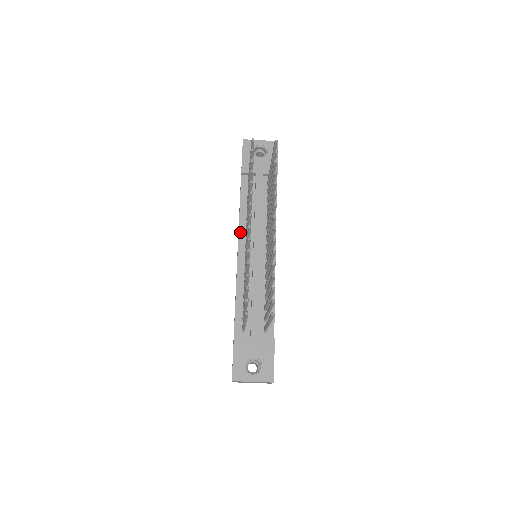
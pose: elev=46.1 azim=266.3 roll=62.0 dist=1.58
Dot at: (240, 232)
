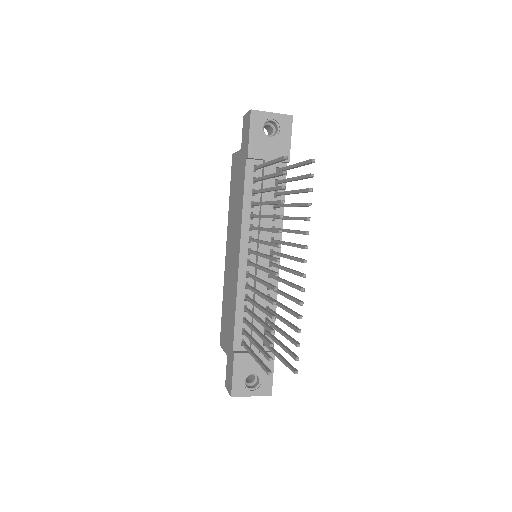
Dot at: (242, 233)
